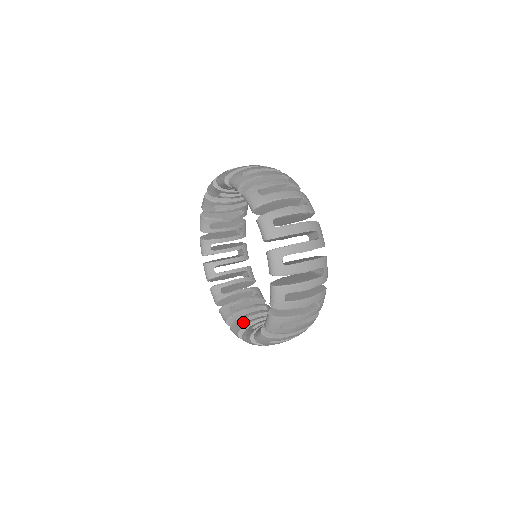
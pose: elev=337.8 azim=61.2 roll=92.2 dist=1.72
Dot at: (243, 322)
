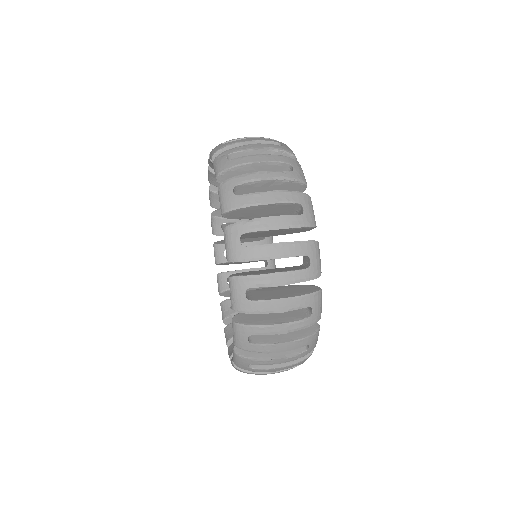
Dot at: occluded
